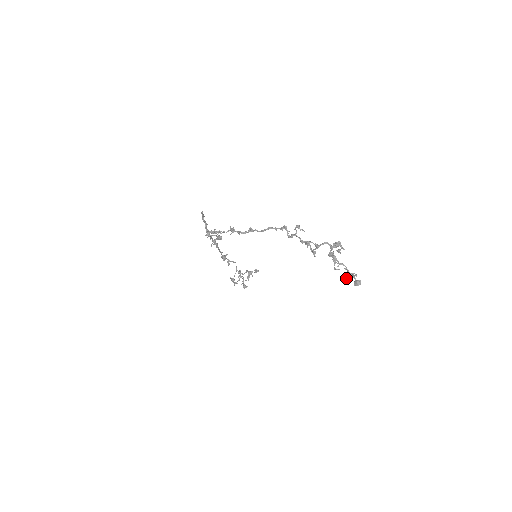
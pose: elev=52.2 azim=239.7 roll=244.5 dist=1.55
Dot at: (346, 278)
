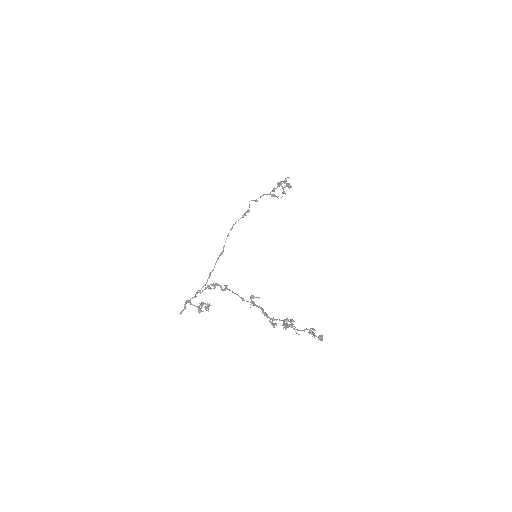
Dot at: occluded
